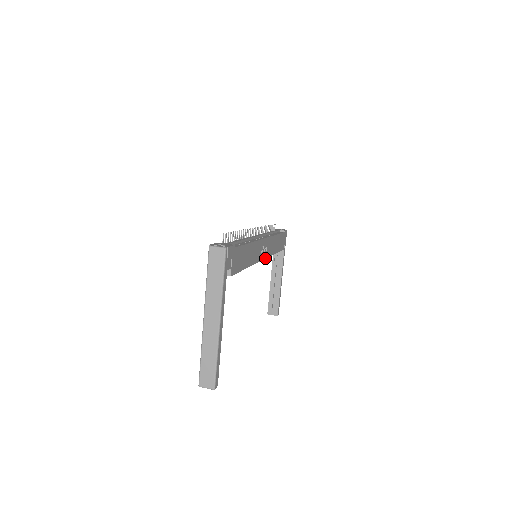
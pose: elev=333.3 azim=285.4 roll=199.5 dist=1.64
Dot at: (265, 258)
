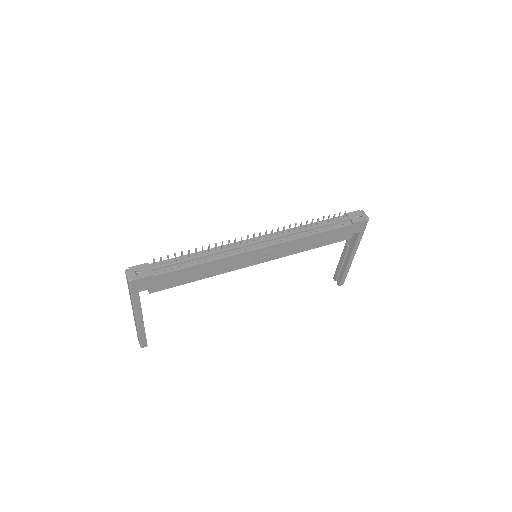
Dot at: (268, 260)
